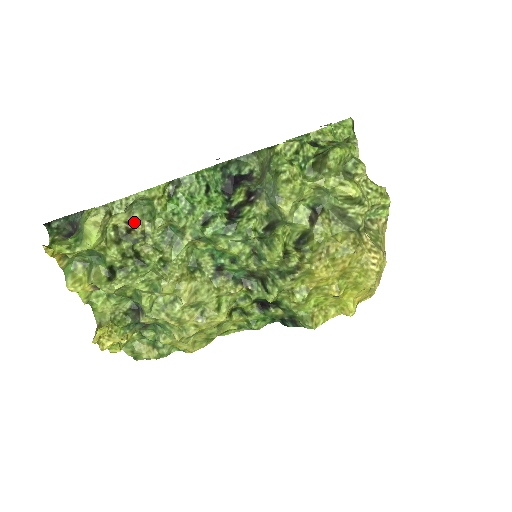
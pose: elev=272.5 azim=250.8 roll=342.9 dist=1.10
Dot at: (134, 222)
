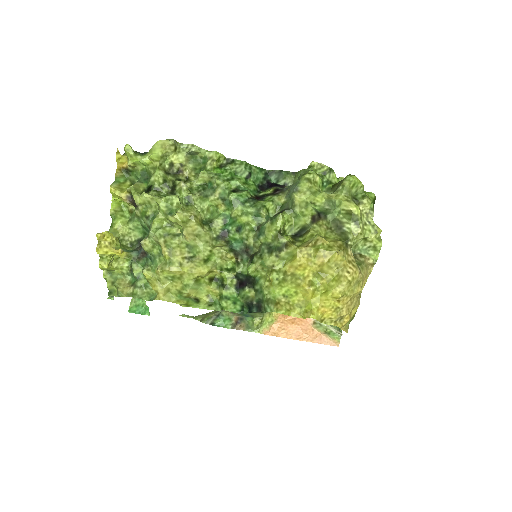
Dot at: (186, 167)
